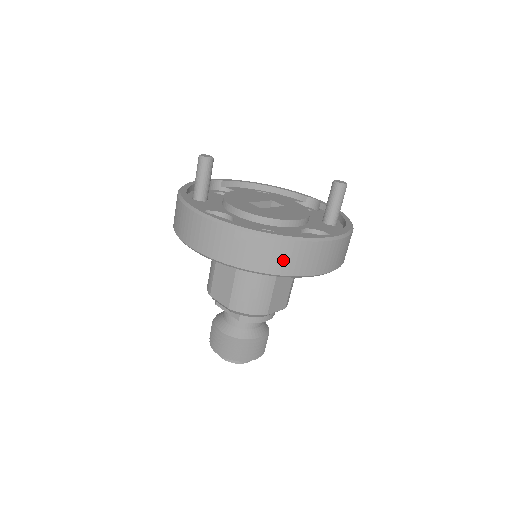
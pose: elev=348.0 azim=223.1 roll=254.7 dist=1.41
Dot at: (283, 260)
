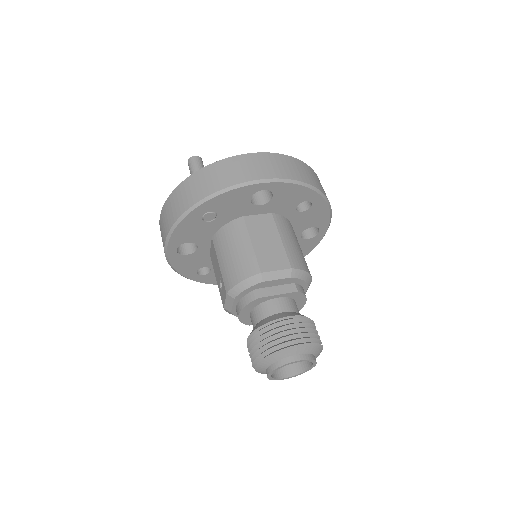
Dot at: (323, 189)
